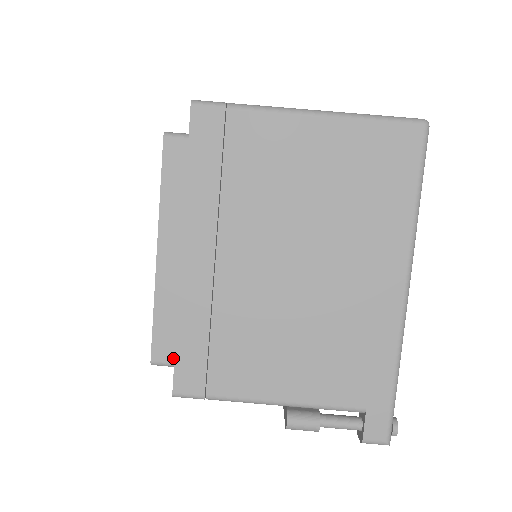
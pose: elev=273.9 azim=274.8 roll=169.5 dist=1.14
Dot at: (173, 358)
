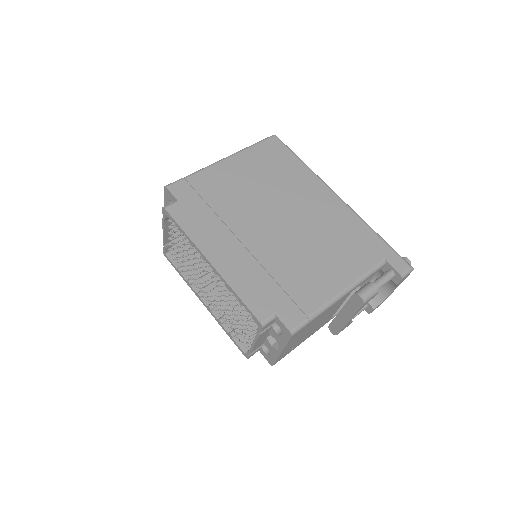
Dot at: (270, 311)
